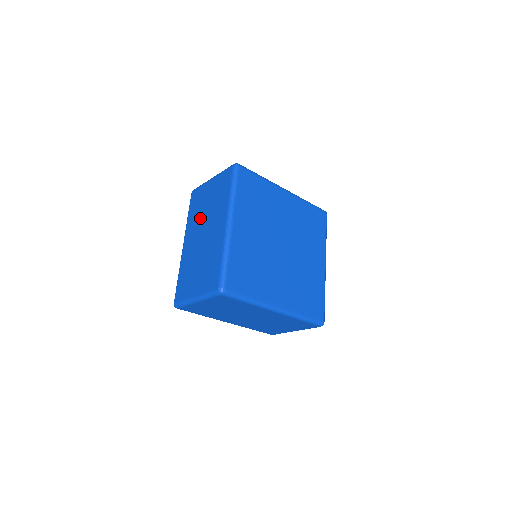
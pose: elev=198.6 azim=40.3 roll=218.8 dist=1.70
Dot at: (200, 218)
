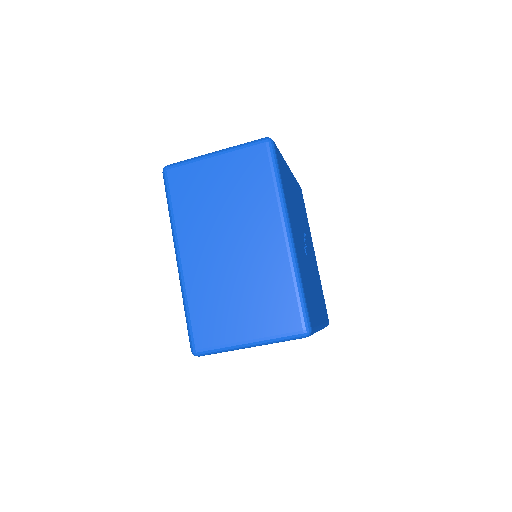
Dot at: (210, 217)
